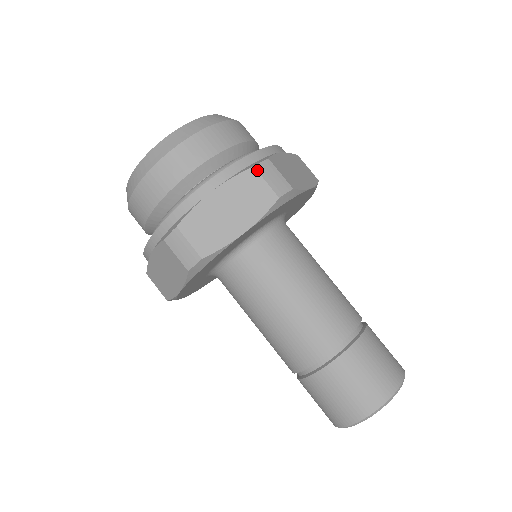
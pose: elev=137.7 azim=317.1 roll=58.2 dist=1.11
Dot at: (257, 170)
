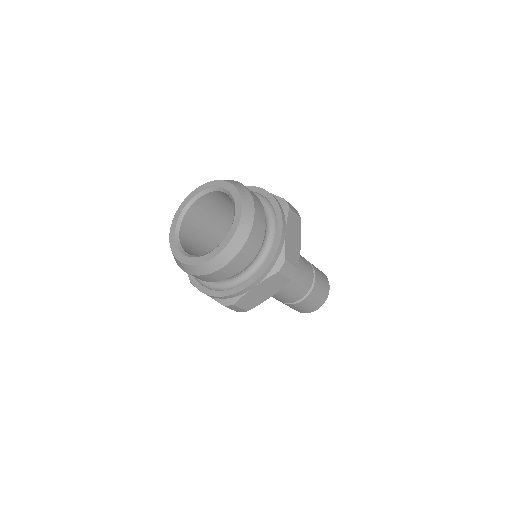
Dot at: (281, 273)
